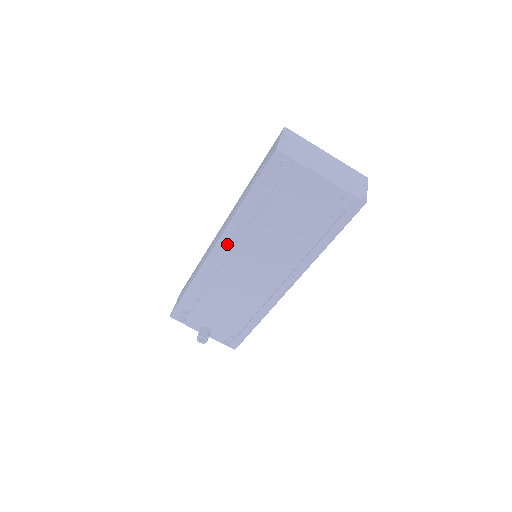
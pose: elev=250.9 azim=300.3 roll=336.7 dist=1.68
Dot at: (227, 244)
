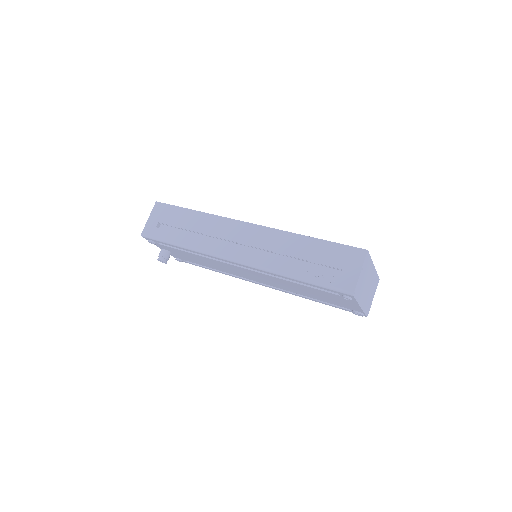
Dot at: occluded
